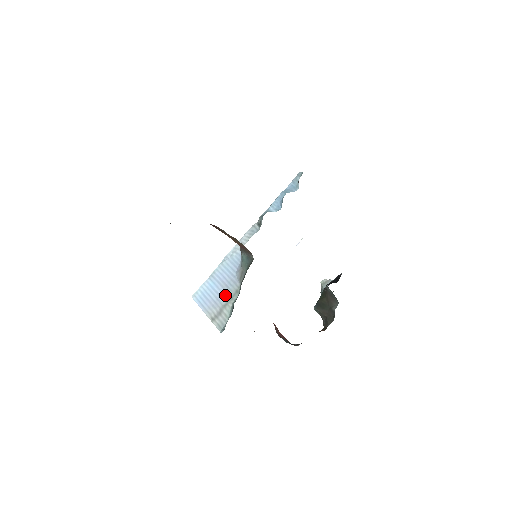
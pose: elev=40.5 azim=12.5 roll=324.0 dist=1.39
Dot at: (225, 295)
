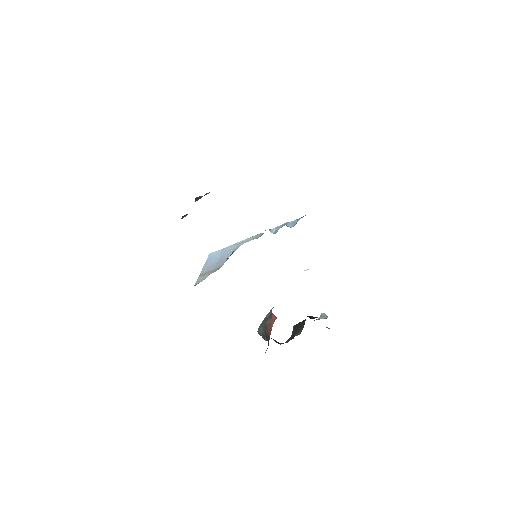
Dot at: (215, 266)
